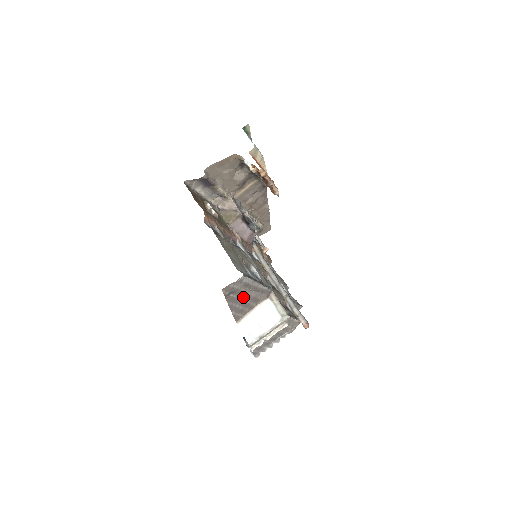
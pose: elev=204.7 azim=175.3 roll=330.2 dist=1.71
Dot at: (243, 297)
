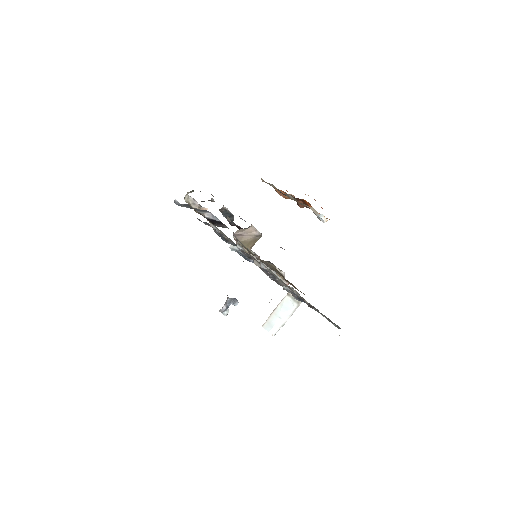
Dot at: occluded
